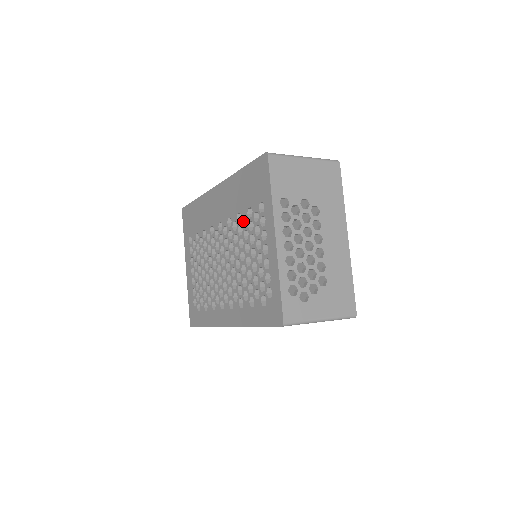
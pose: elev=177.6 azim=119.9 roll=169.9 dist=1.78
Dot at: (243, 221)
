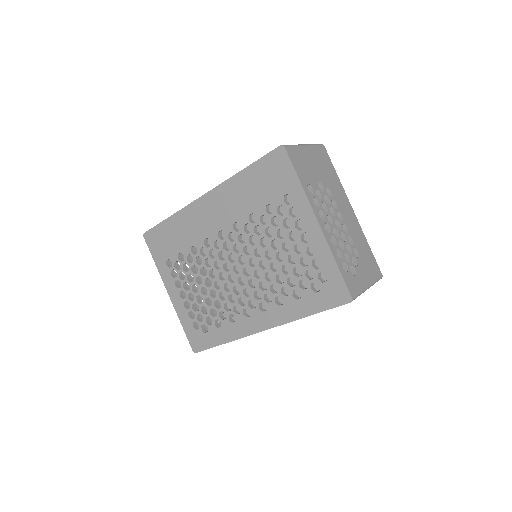
Dot at: (260, 220)
